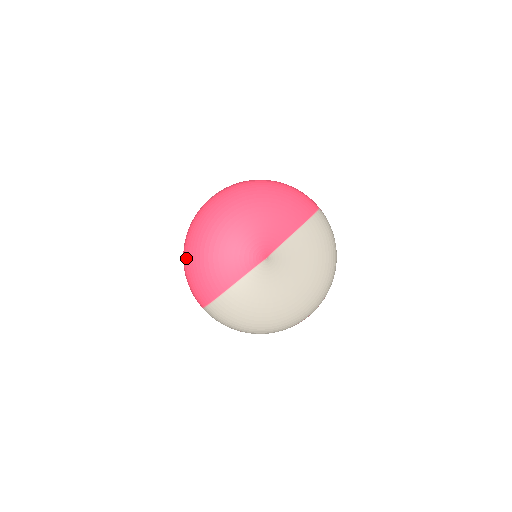
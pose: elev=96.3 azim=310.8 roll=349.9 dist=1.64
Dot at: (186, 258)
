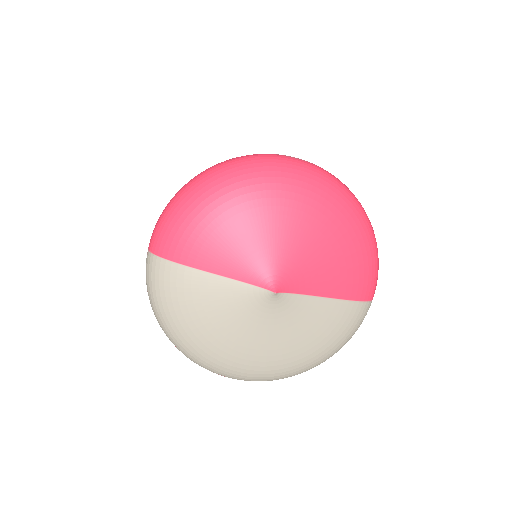
Dot at: (197, 183)
